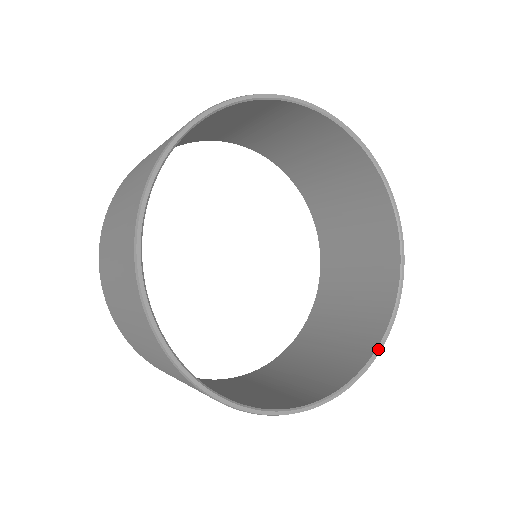
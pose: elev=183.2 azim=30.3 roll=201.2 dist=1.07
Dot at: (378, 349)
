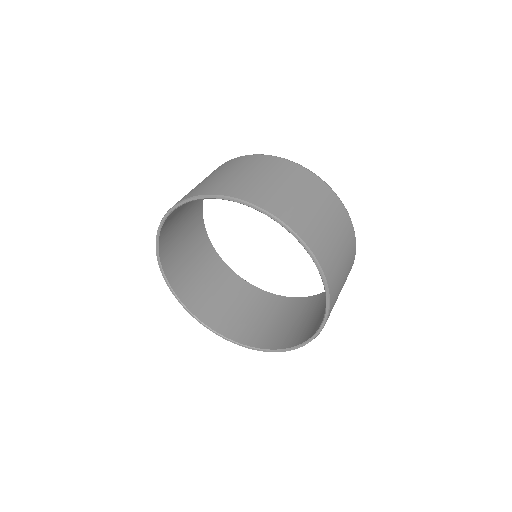
Dot at: (320, 327)
